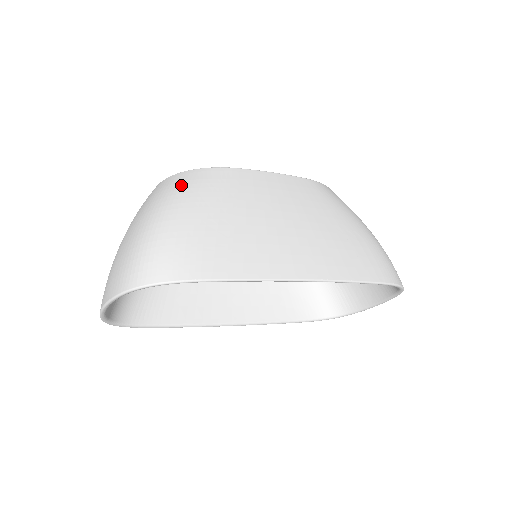
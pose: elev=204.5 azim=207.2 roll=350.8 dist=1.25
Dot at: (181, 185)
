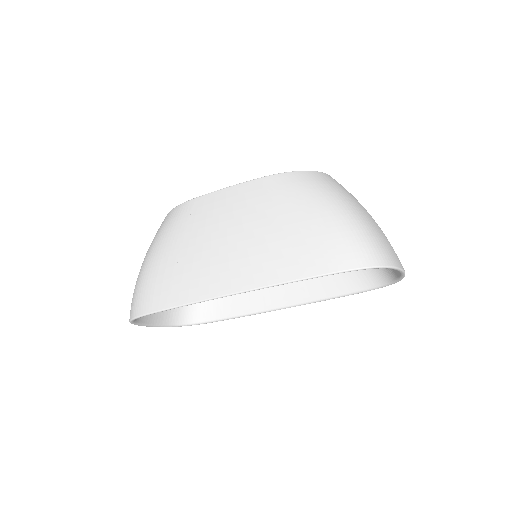
Dot at: (158, 230)
